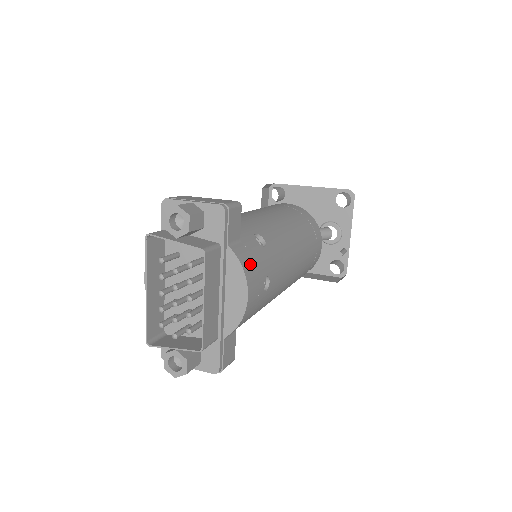
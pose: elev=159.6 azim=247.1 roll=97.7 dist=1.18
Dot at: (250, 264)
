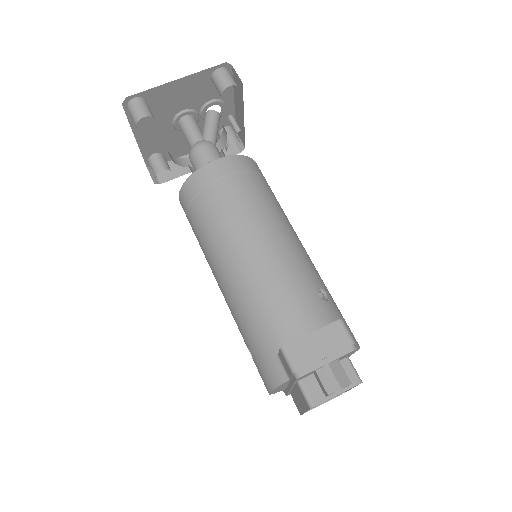
Dot at: (351, 333)
